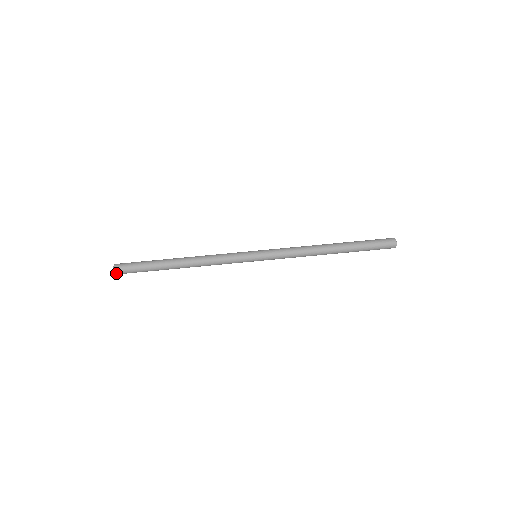
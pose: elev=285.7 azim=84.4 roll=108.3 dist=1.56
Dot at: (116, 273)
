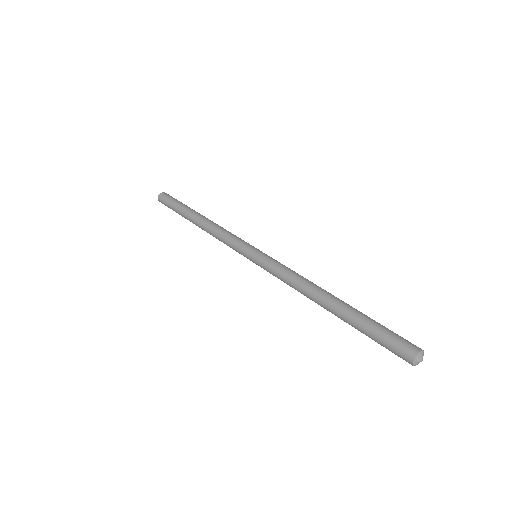
Dot at: (160, 201)
